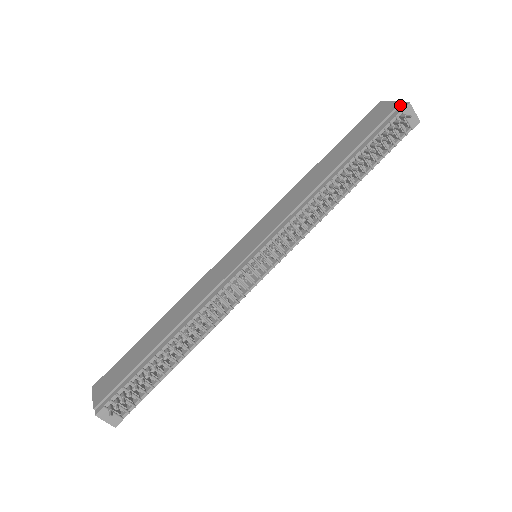
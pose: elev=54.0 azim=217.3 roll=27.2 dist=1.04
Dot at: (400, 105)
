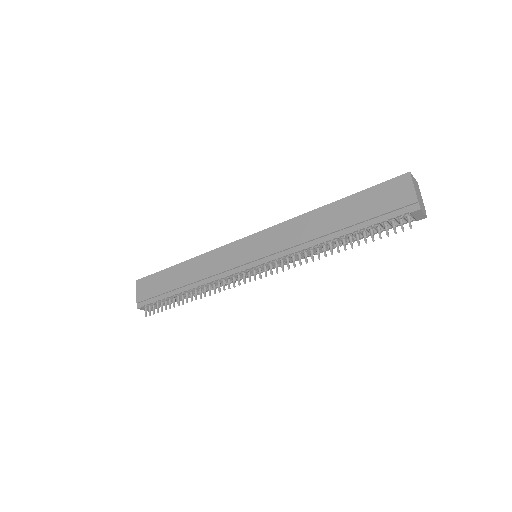
Dot at: (414, 203)
